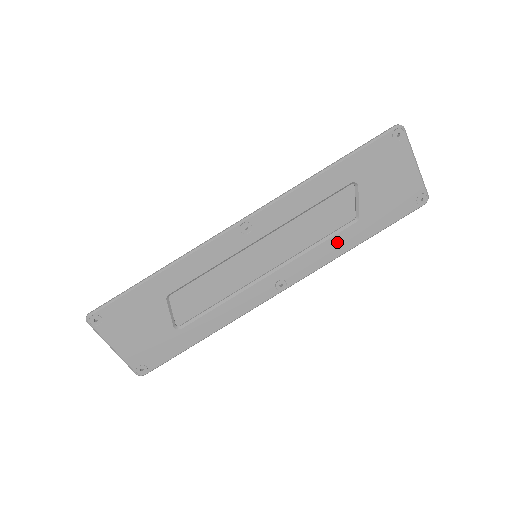
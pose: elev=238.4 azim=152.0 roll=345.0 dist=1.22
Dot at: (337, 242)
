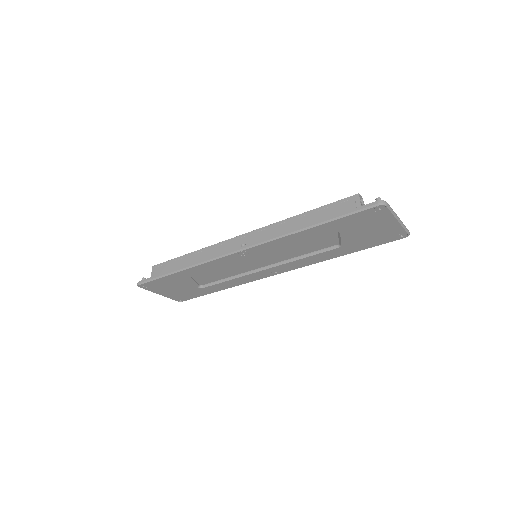
Dot at: (322, 256)
